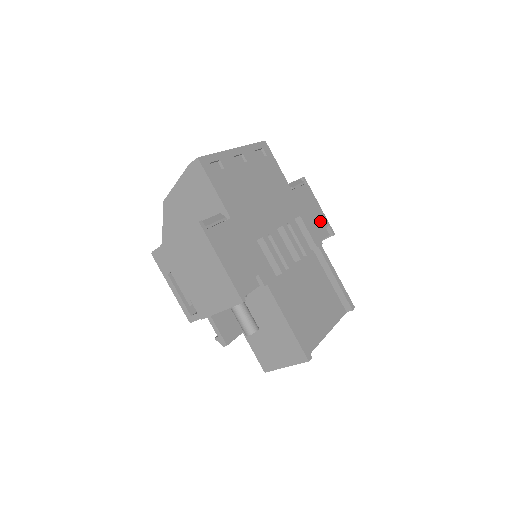
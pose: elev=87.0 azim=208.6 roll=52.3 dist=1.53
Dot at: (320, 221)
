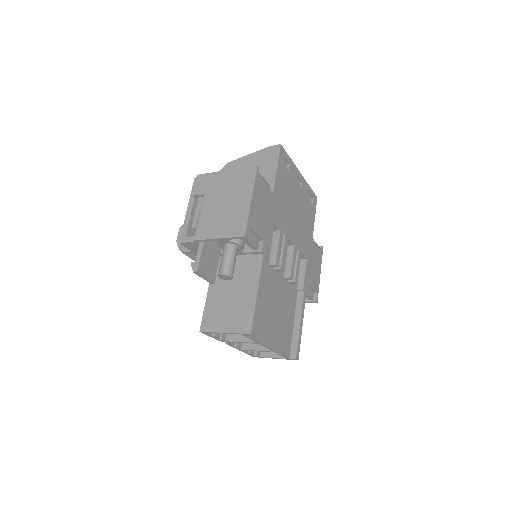
Dot at: (315, 281)
